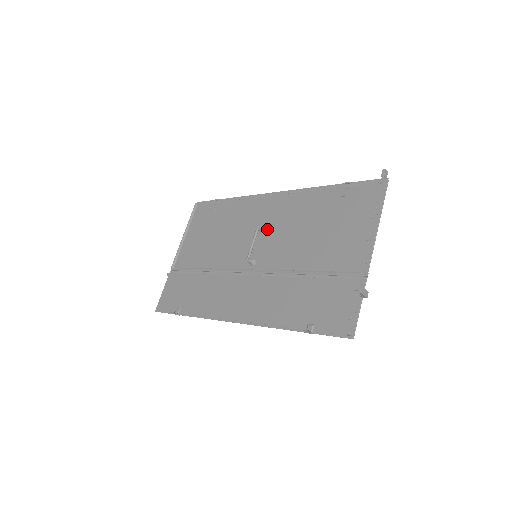
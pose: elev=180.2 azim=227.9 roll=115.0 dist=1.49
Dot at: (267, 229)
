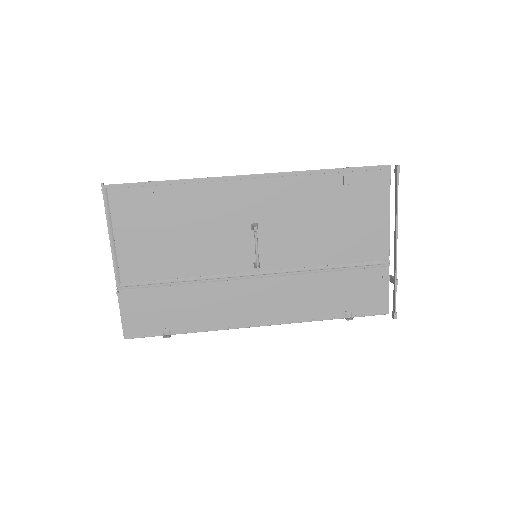
Dot at: (259, 224)
